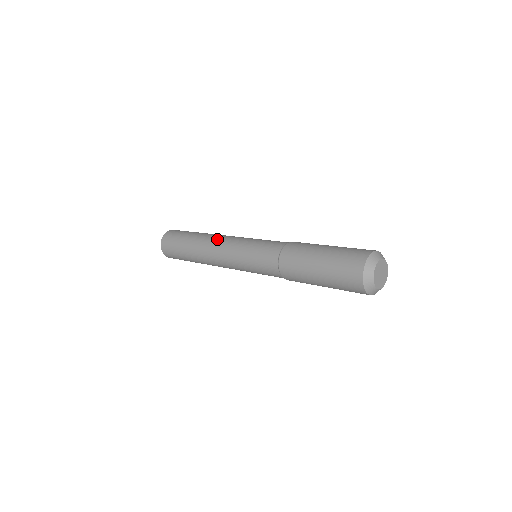
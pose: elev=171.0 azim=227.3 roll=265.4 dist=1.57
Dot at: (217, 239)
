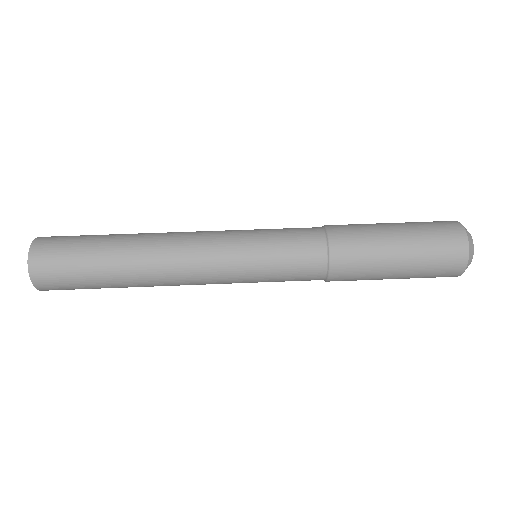
Dot at: (180, 249)
